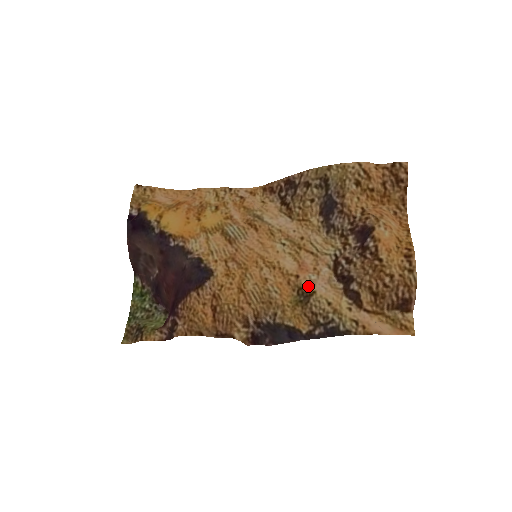
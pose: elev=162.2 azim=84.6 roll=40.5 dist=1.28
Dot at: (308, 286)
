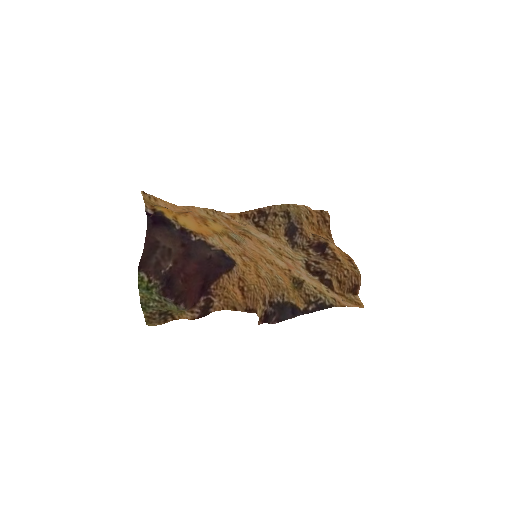
Dot at: (299, 276)
